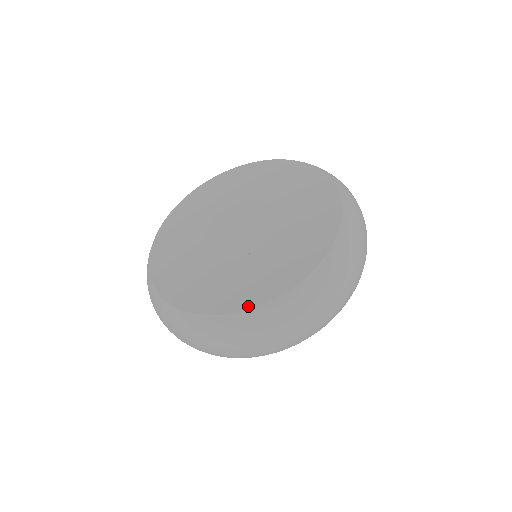
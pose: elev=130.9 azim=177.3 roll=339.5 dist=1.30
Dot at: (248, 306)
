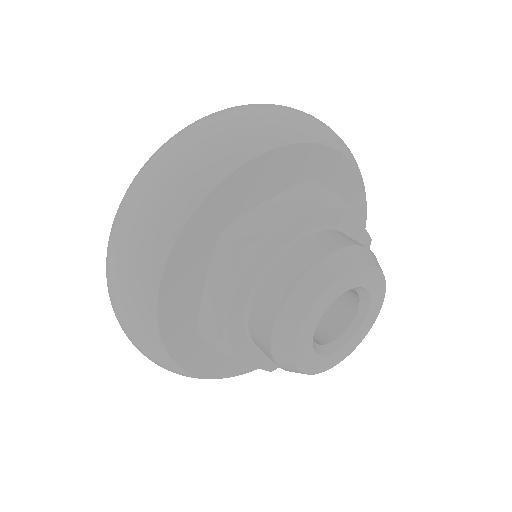
Dot at: occluded
